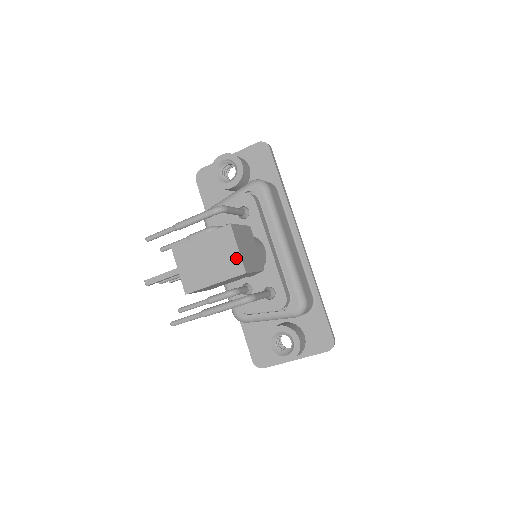
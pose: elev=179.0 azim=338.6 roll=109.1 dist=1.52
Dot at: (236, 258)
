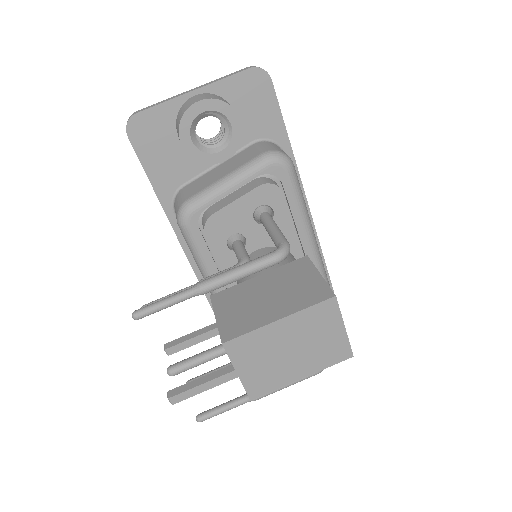
Dot at: (340, 341)
